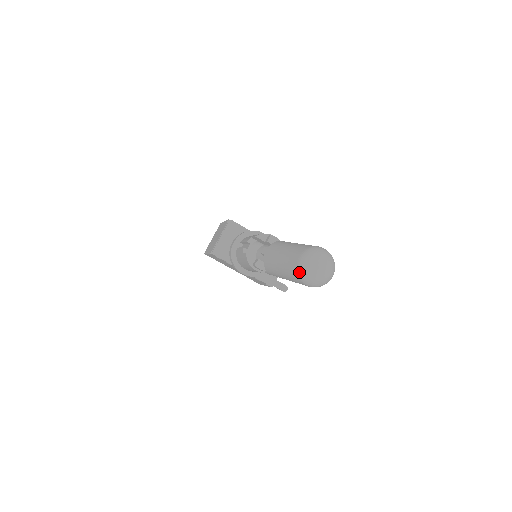
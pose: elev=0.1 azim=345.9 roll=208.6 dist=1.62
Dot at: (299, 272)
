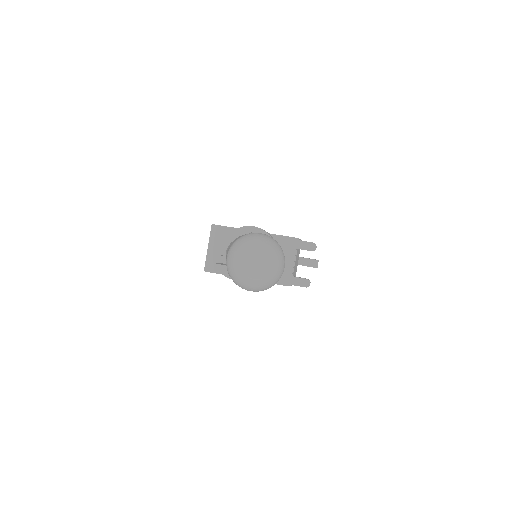
Dot at: (231, 278)
